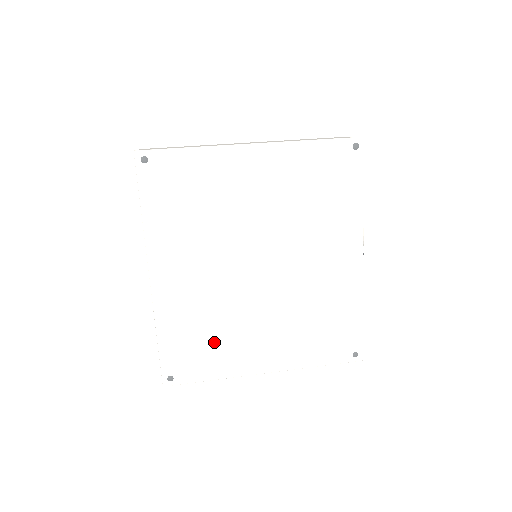
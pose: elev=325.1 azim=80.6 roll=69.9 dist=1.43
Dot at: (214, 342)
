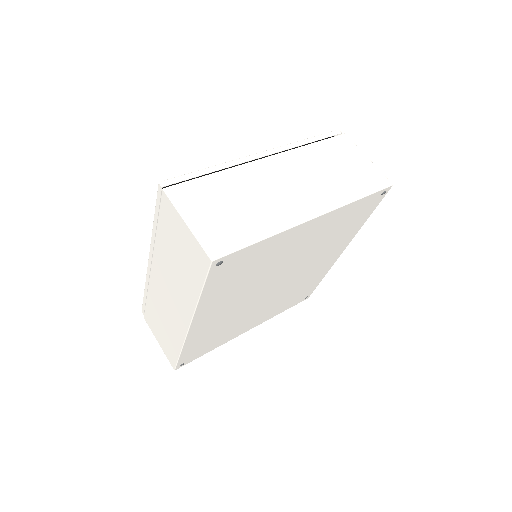
Dot at: (222, 335)
